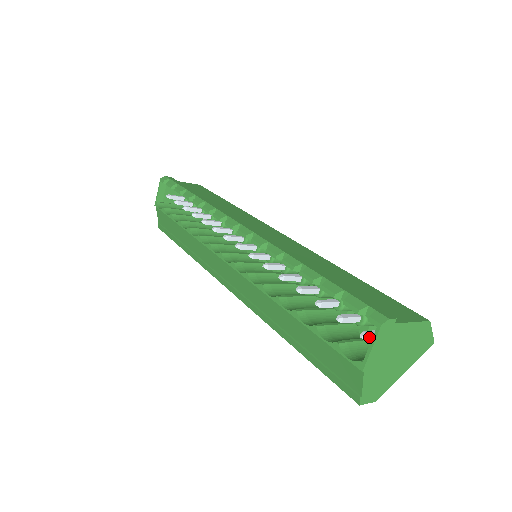
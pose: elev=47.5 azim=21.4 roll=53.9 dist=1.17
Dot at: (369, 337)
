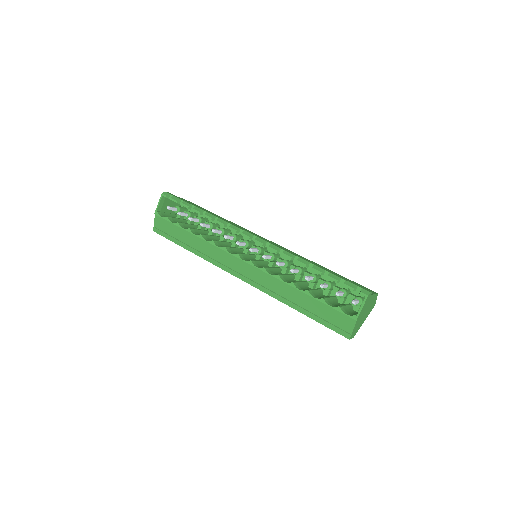
Dot at: (356, 303)
